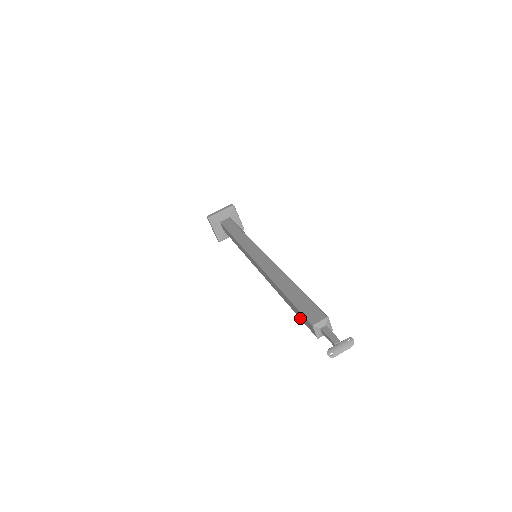
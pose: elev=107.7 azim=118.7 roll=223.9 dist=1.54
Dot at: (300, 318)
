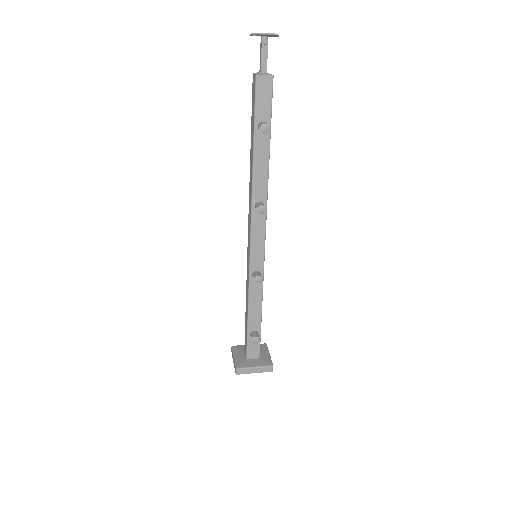
Dot at: (254, 116)
